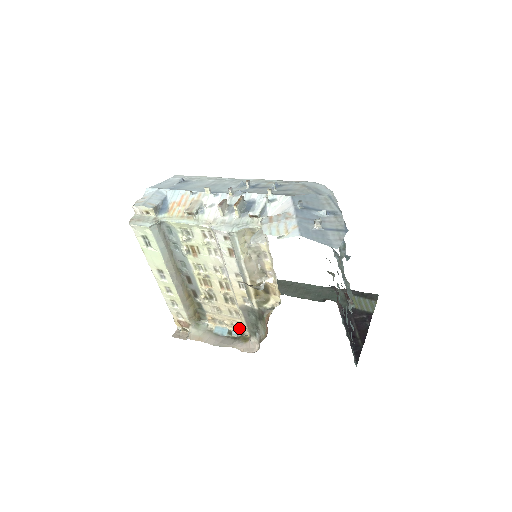
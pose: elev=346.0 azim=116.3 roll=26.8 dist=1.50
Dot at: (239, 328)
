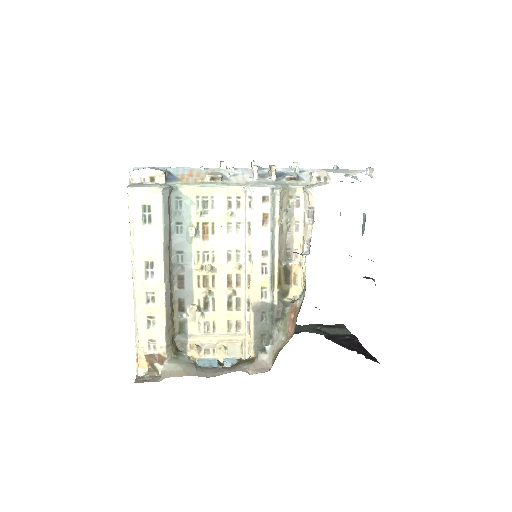
Dot at: (234, 352)
